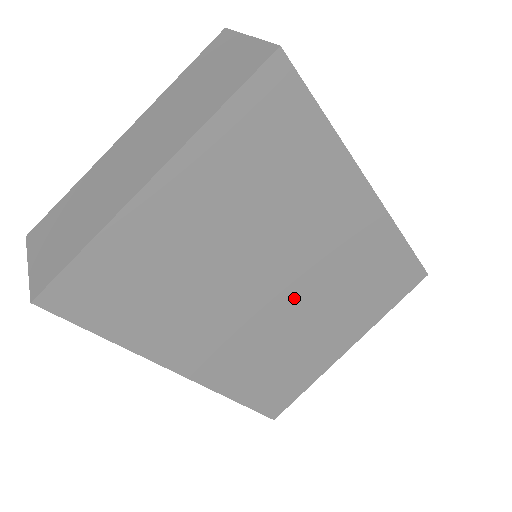
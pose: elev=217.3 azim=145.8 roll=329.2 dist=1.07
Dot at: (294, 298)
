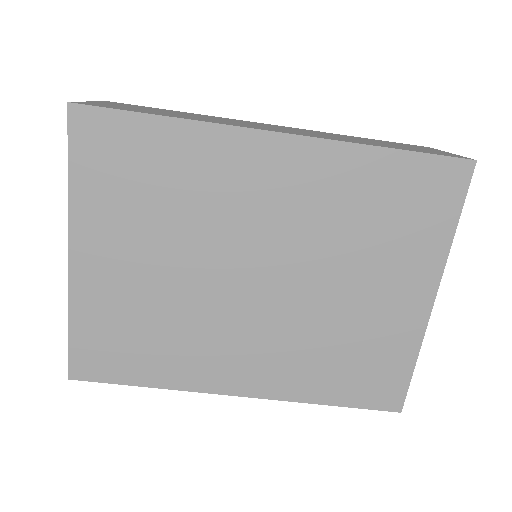
Dot at: (291, 280)
